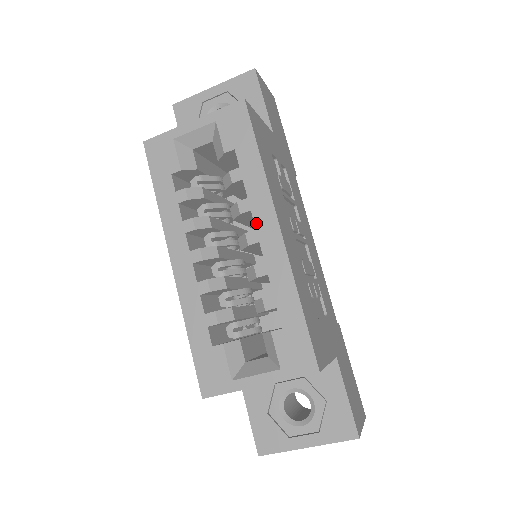
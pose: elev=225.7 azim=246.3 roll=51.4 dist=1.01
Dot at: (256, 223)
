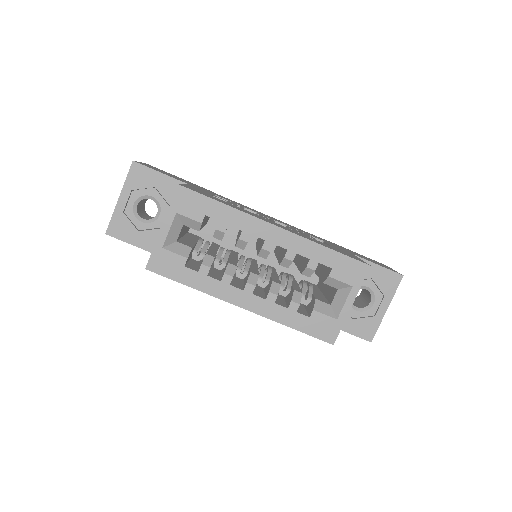
Dot at: (261, 237)
